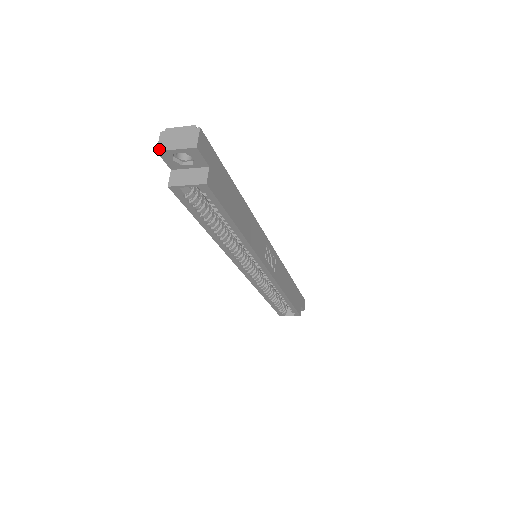
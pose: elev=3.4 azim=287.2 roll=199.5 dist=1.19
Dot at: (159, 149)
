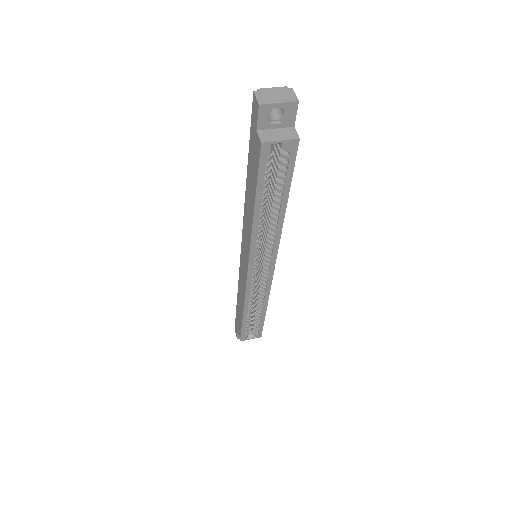
Dot at: (261, 103)
